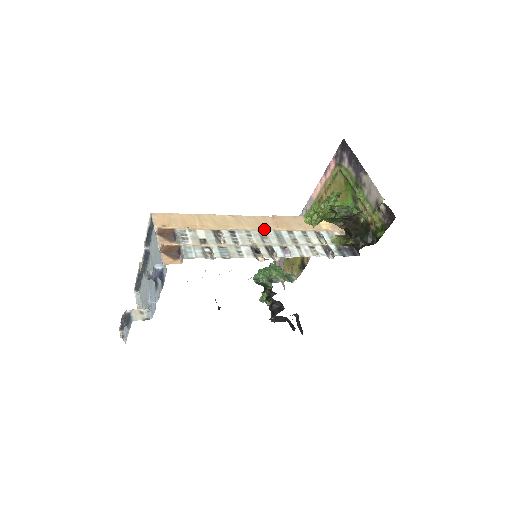
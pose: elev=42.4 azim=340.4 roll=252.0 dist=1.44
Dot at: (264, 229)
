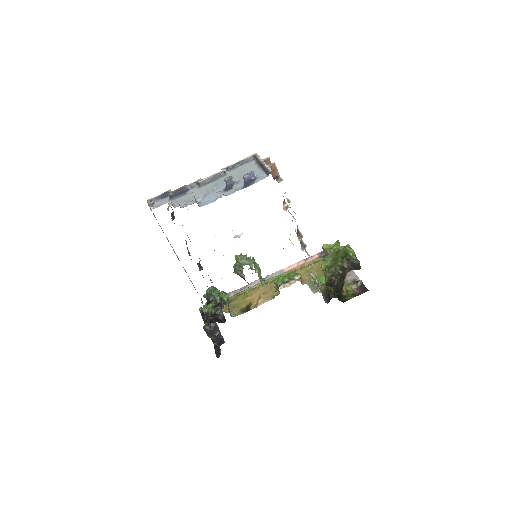
Dot at: (296, 232)
